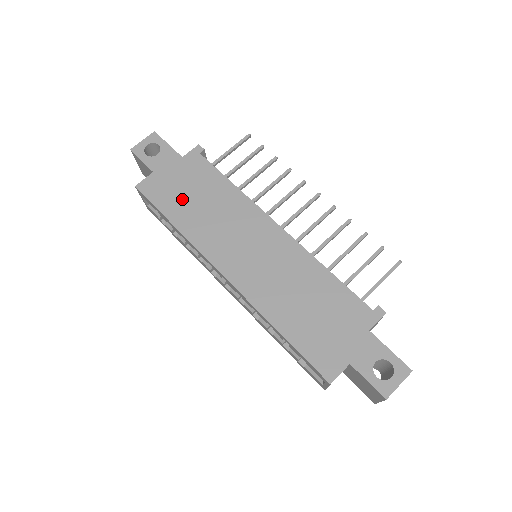
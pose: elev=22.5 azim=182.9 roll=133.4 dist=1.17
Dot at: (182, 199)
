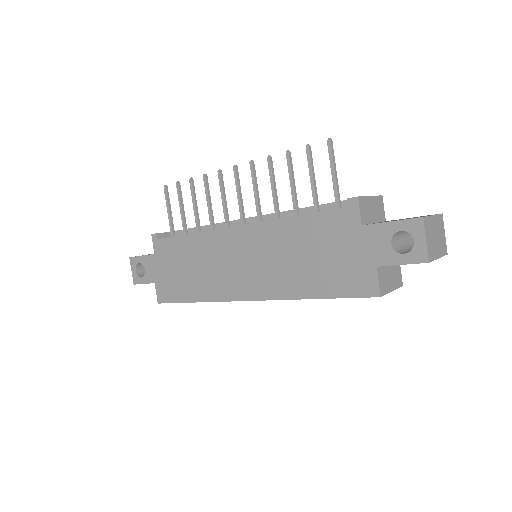
Dot at: (181, 280)
